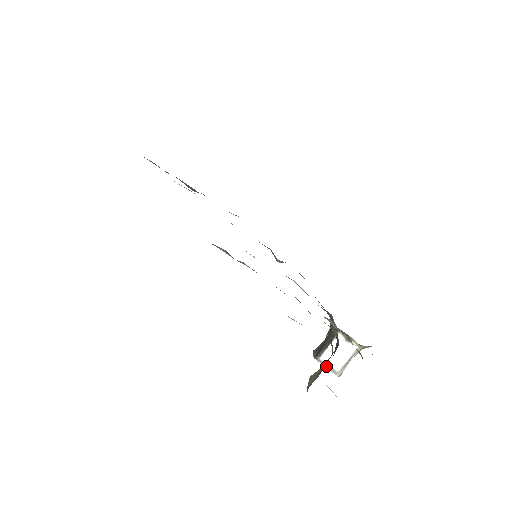
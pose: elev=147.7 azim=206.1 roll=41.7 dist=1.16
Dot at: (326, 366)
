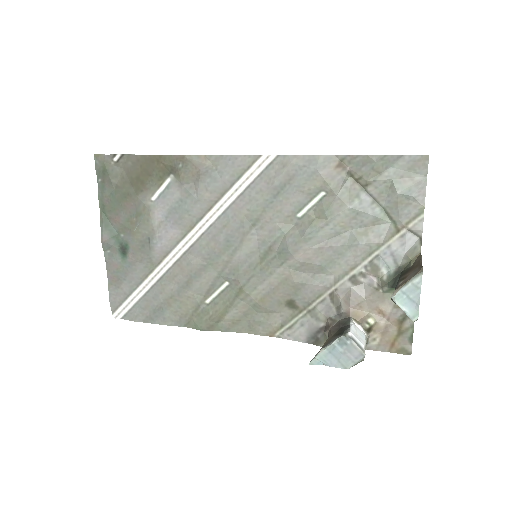
Dot at: (355, 342)
